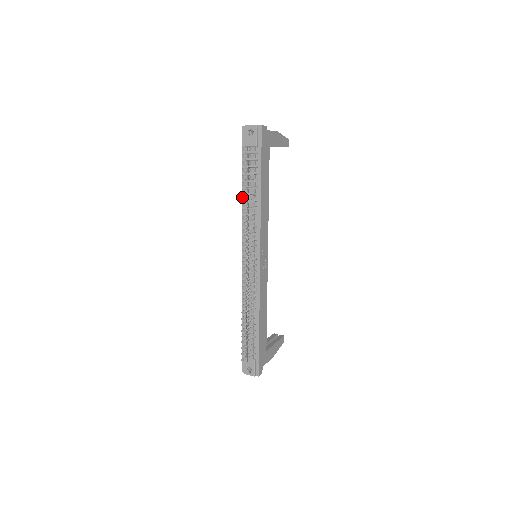
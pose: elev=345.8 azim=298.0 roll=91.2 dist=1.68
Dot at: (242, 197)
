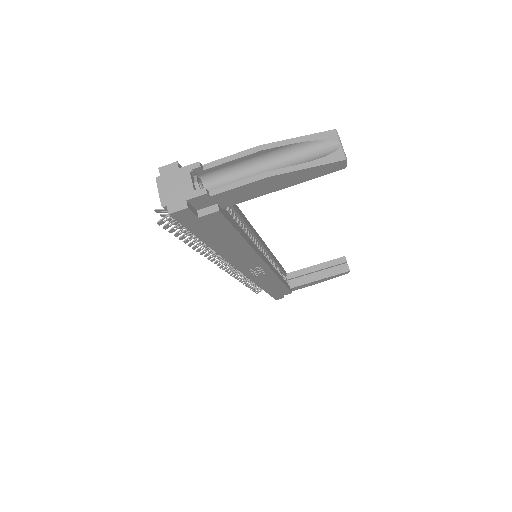
Dot at: occluded
